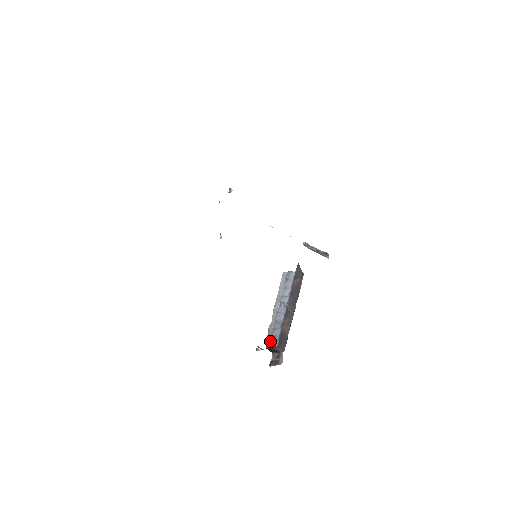
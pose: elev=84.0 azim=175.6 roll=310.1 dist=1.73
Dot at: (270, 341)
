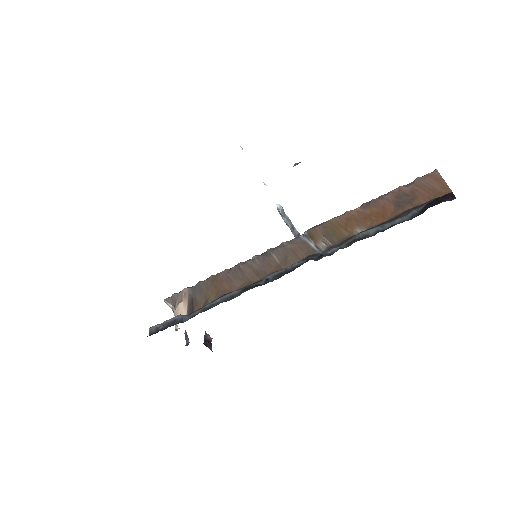
Dot at: occluded
